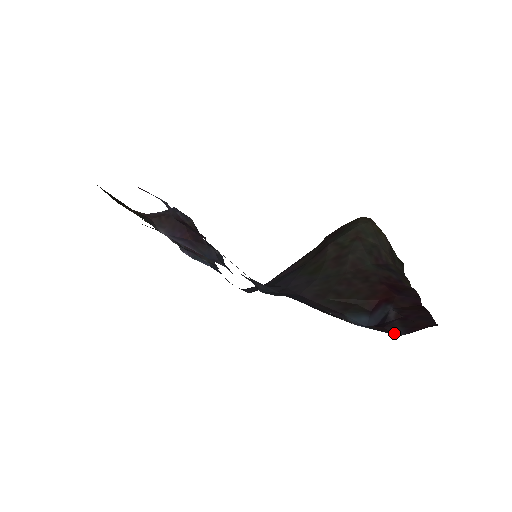
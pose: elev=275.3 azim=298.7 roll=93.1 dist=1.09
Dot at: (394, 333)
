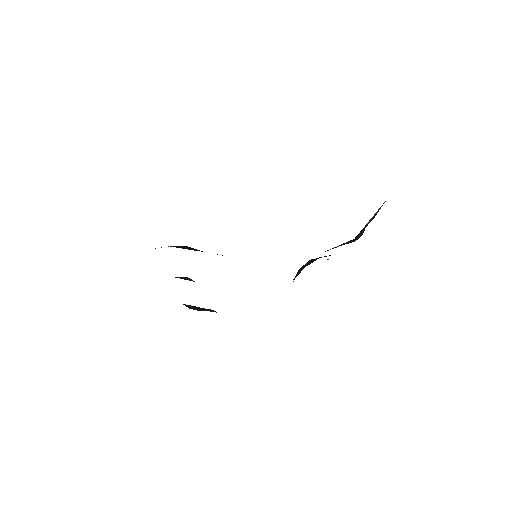
Dot at: occluded
